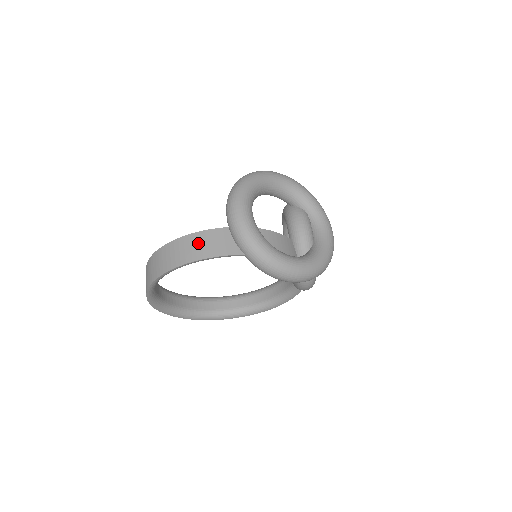
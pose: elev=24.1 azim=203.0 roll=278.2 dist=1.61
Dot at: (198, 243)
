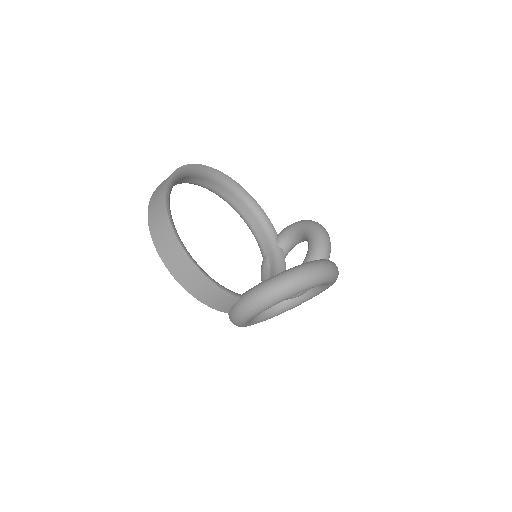
Dot at: (208, 291)
